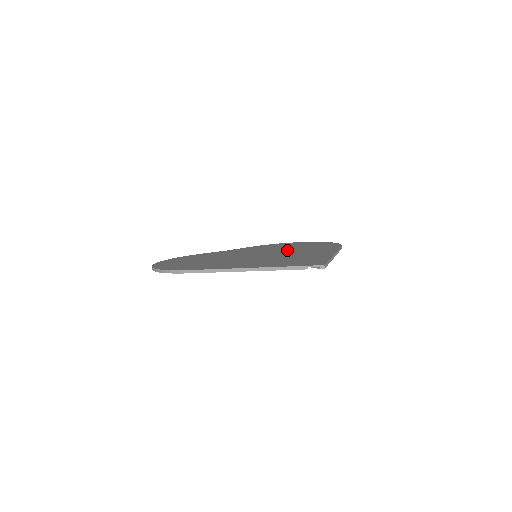
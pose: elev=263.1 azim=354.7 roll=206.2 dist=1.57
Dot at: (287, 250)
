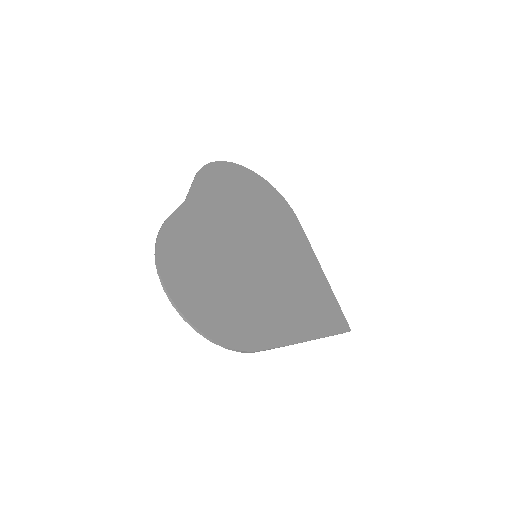
Dot at: (268, 233)
